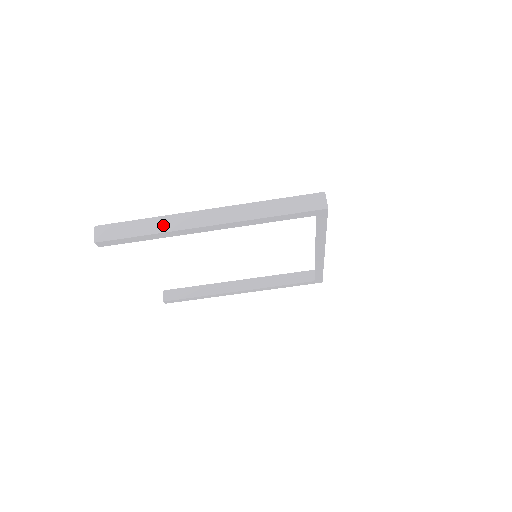
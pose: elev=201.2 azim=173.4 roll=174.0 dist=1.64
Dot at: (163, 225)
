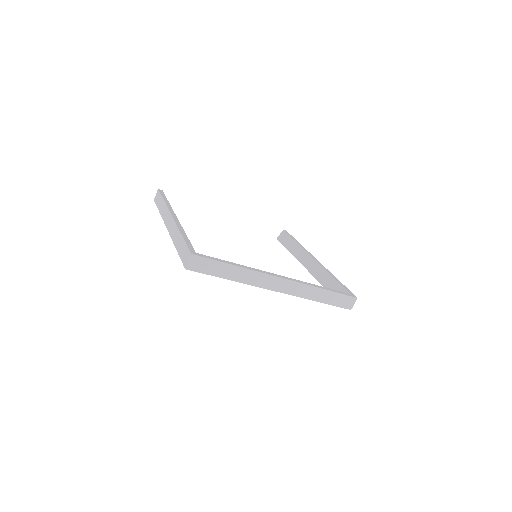
Dot at: (163, 211)
